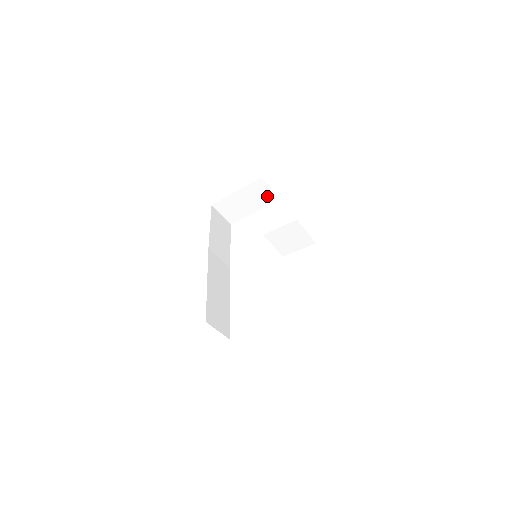
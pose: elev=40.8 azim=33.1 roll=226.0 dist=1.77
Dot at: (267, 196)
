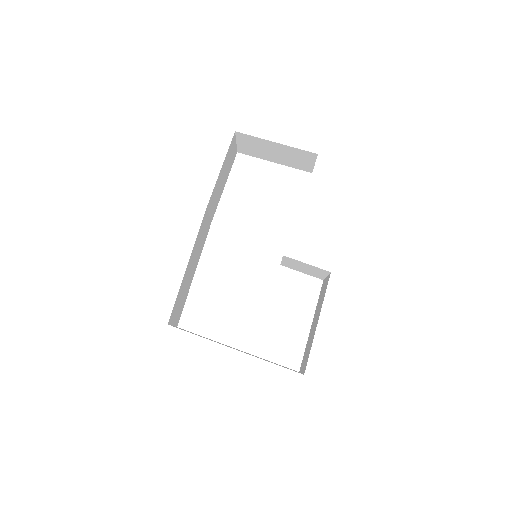
Dot at: (303, 164)
